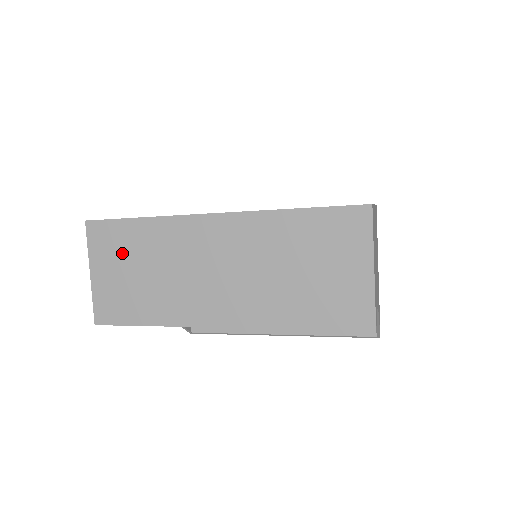
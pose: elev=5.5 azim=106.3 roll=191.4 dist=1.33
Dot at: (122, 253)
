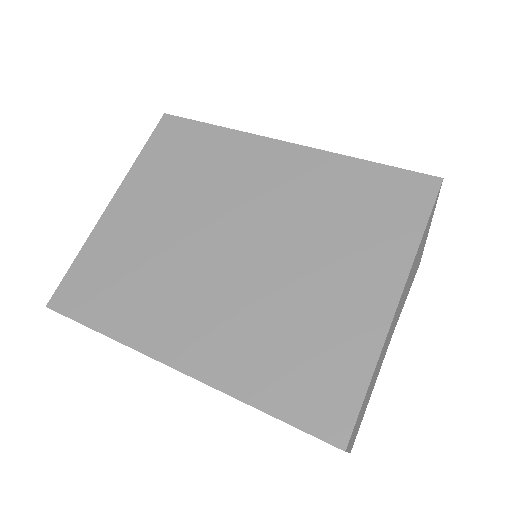
Dot at: occluded
